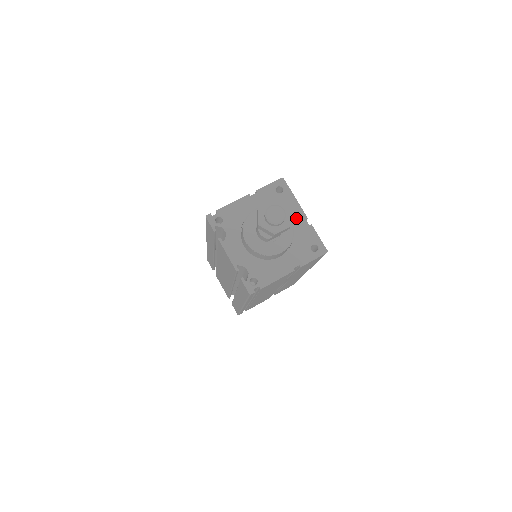
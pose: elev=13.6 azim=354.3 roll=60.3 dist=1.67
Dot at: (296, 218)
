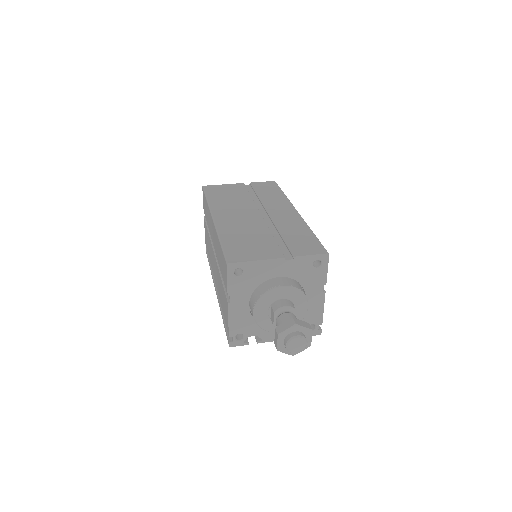
Dot at: (278, 269)
